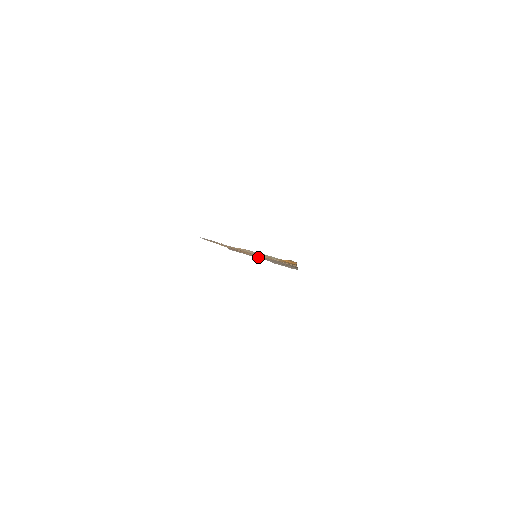
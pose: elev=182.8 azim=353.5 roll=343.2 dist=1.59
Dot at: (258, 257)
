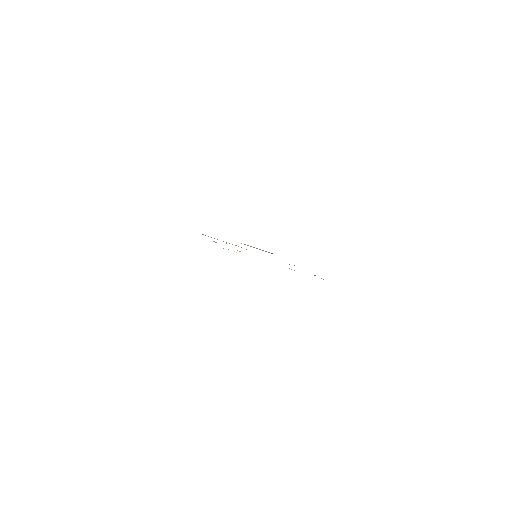
Dot at: occluded
